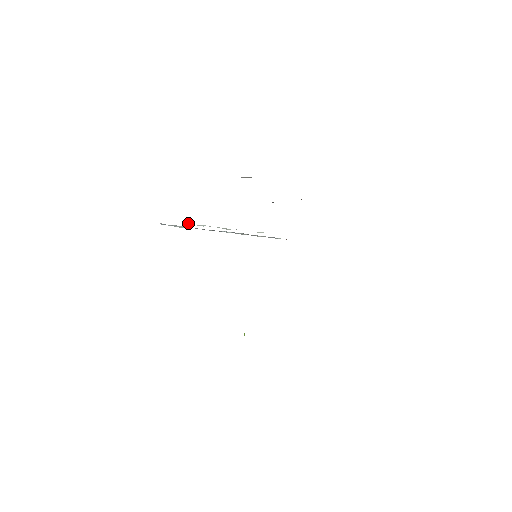
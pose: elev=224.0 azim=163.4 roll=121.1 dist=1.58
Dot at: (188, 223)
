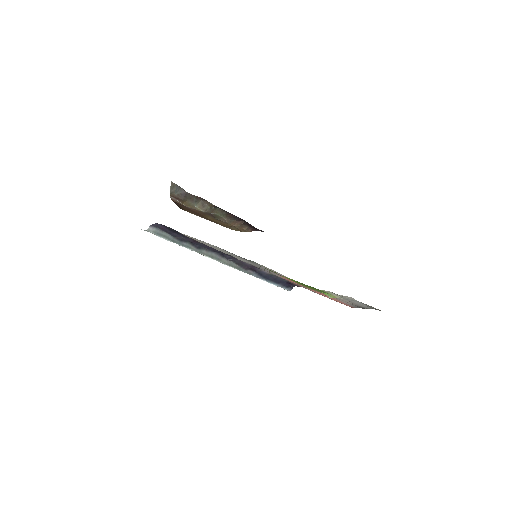
Dot at: occluded
